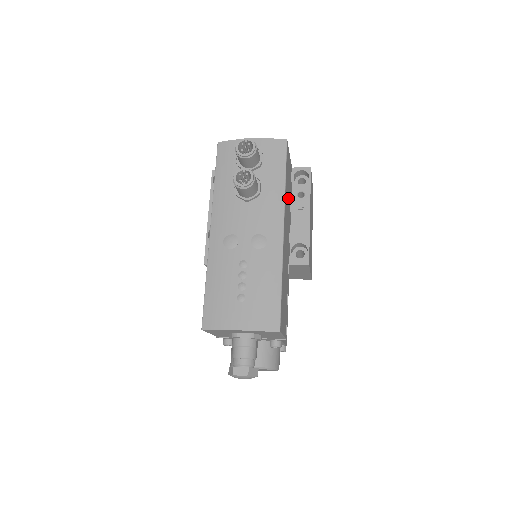
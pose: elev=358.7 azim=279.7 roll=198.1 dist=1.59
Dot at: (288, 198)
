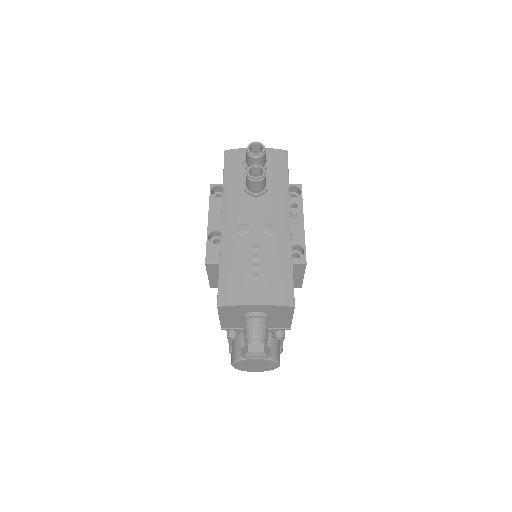
Dot at: occluded
